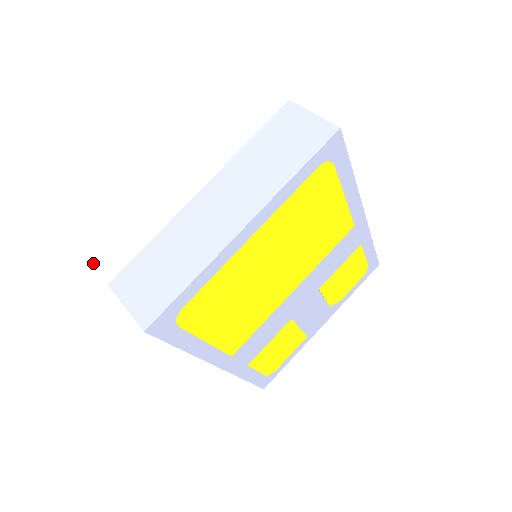
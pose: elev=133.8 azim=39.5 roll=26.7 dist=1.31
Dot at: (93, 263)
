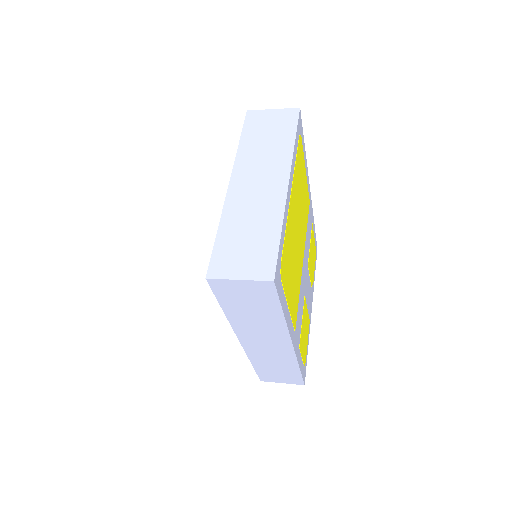
Dot at: (174, 275)
